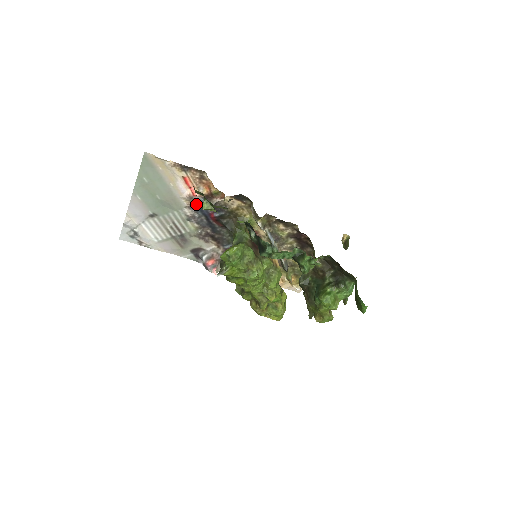
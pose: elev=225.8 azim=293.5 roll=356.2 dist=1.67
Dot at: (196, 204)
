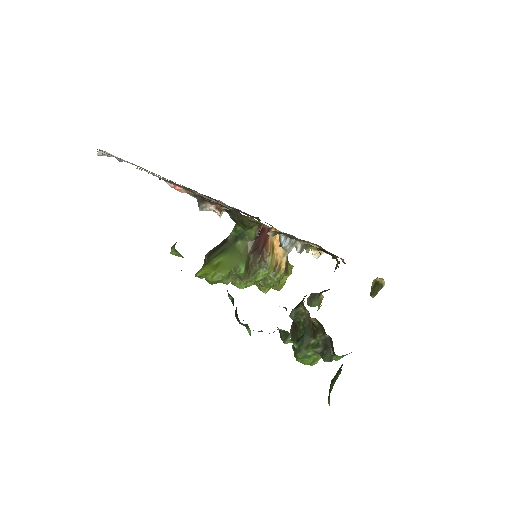
Dot at: occluded
